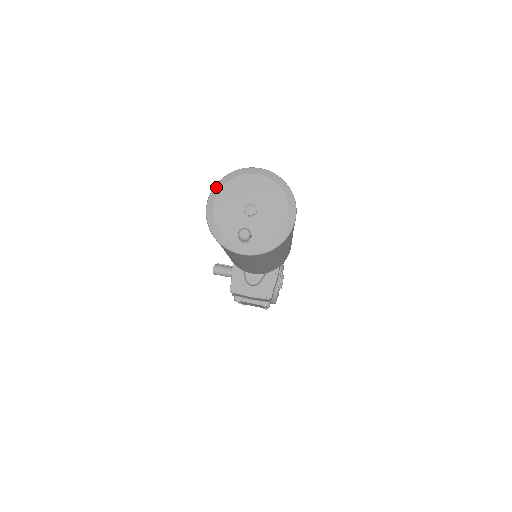
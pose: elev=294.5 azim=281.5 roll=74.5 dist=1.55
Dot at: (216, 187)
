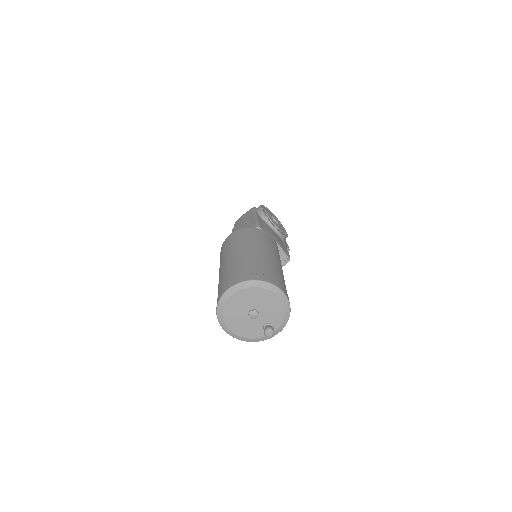
Dot at: (220, 323)
